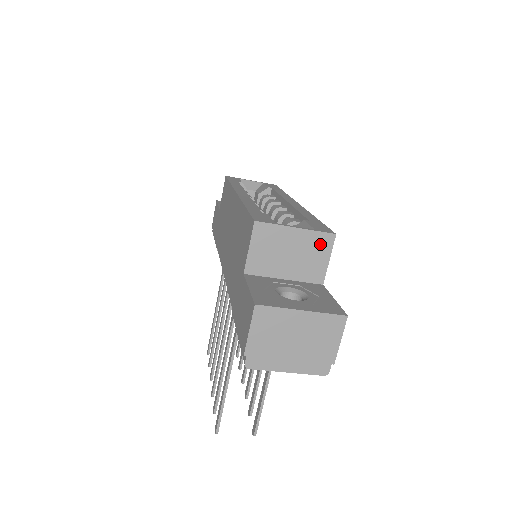
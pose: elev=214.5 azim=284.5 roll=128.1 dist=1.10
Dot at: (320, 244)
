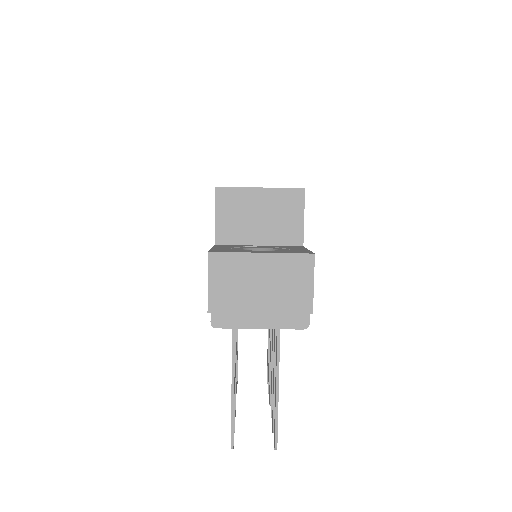
Dot at: (290, 202)
